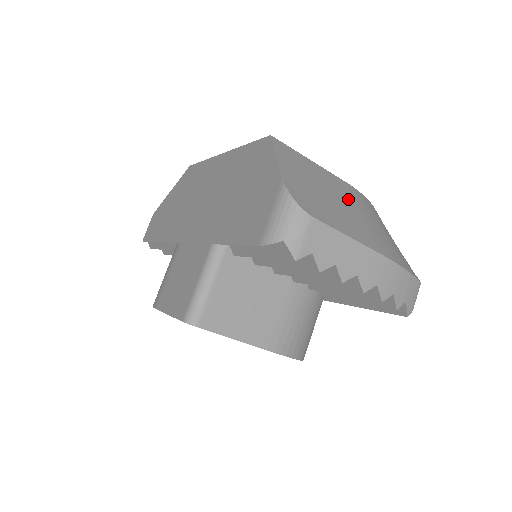
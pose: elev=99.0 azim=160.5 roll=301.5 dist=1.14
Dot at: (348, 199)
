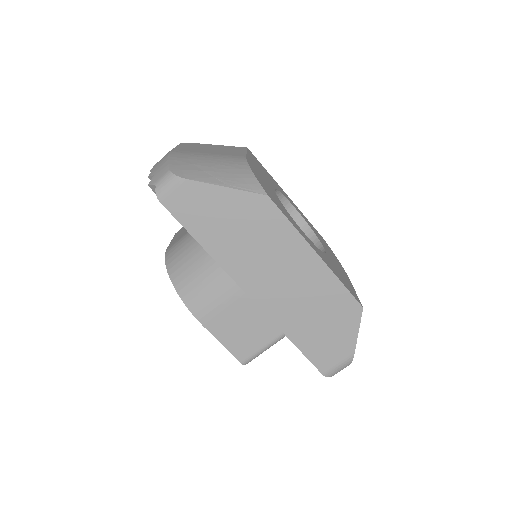
Dot at: occluded
